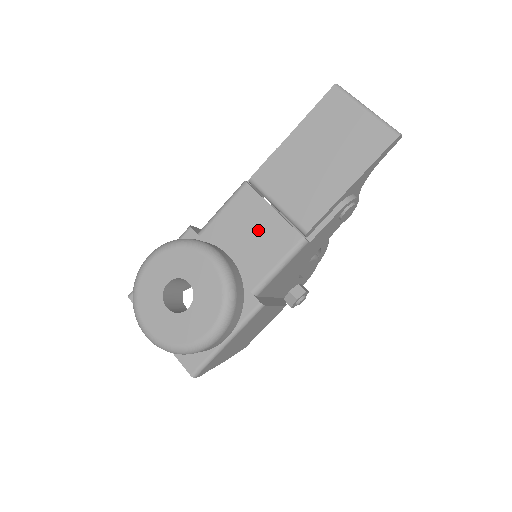
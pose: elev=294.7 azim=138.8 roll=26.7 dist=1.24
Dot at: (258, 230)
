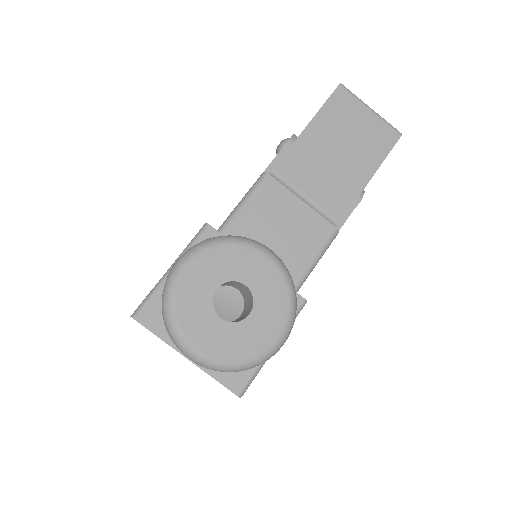
Dot at: (290, 224)
